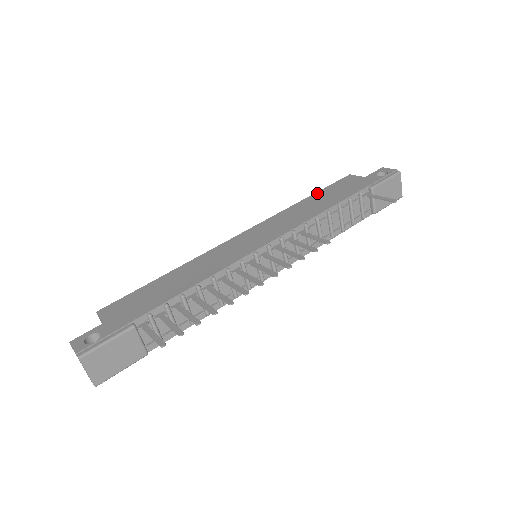
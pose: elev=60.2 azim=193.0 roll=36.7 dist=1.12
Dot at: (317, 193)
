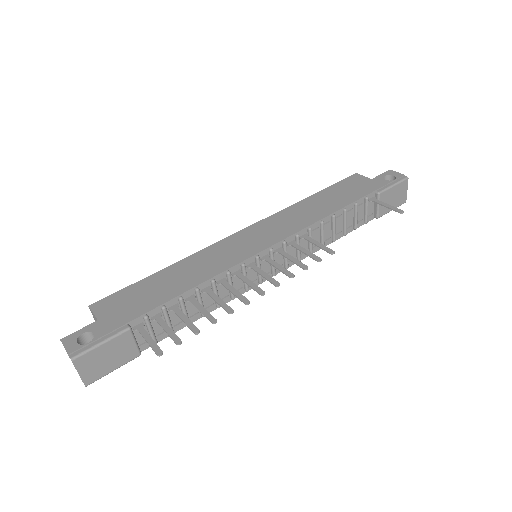
Dot at: (322, 191)
